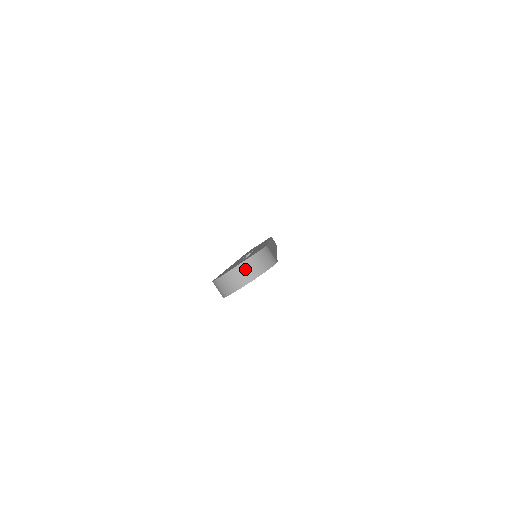
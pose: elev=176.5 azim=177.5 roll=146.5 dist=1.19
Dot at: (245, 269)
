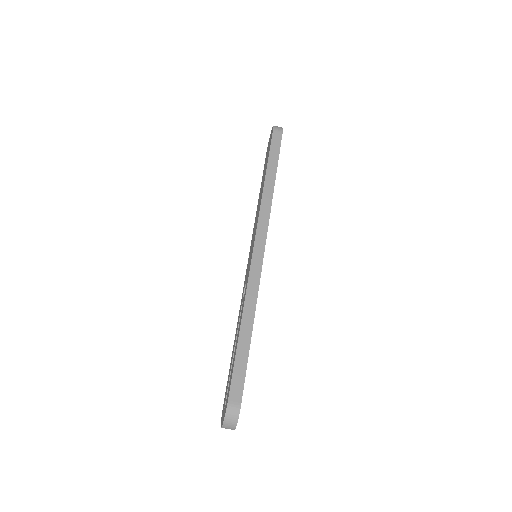
Dot at: (226, 428)
